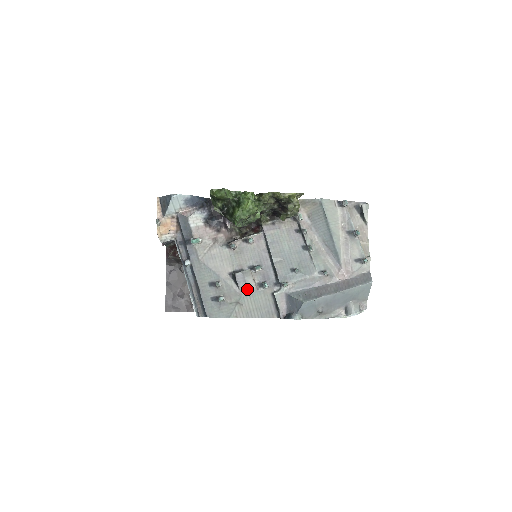
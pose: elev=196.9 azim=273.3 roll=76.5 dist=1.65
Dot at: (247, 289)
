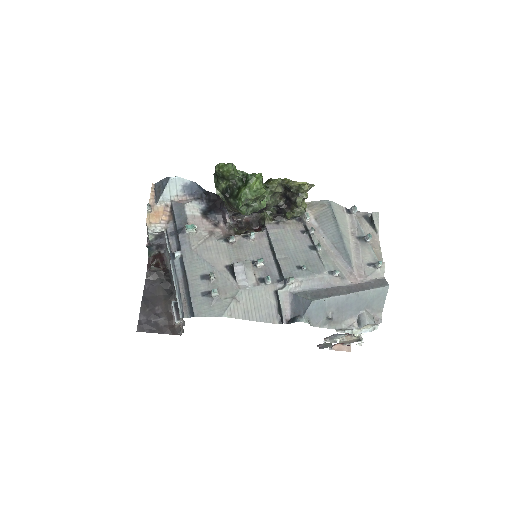
Dot at: (246, 283)
